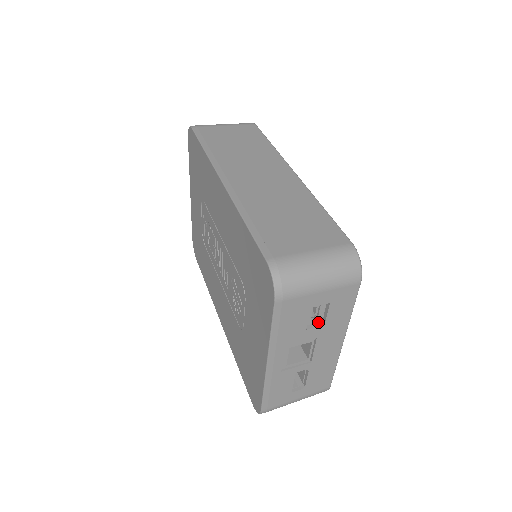
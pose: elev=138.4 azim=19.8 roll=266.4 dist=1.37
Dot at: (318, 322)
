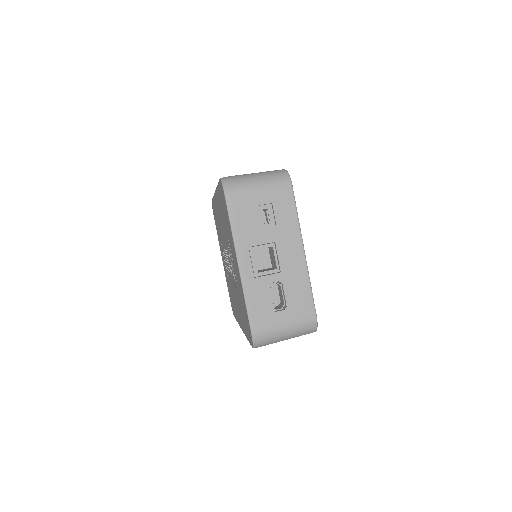
Dot at: (272, 227)
